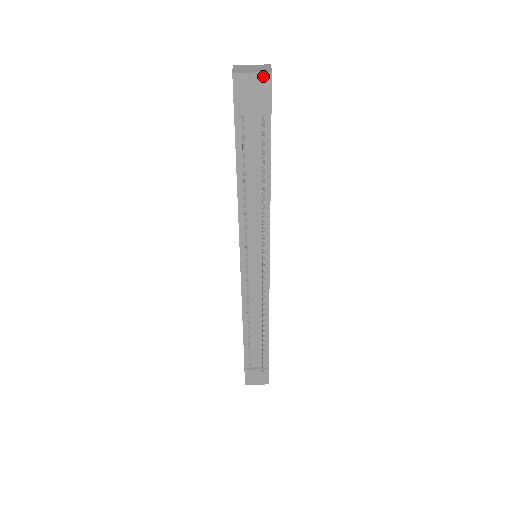
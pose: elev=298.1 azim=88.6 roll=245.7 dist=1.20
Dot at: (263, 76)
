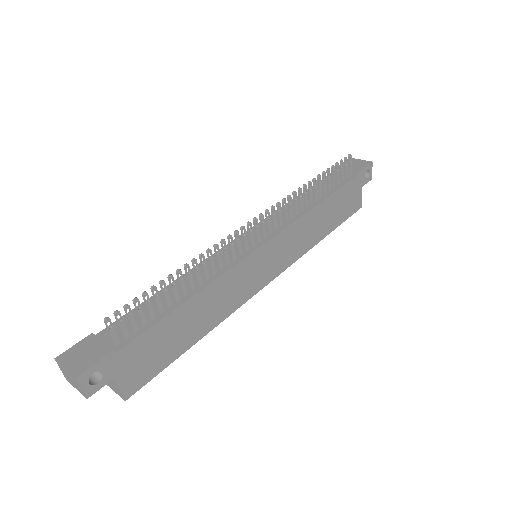
Dot at: (366, 162)
